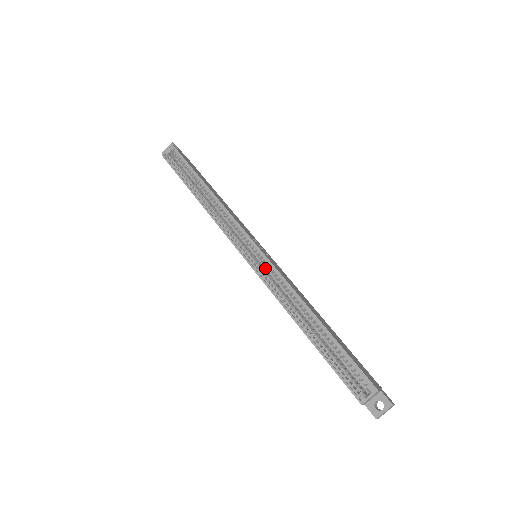
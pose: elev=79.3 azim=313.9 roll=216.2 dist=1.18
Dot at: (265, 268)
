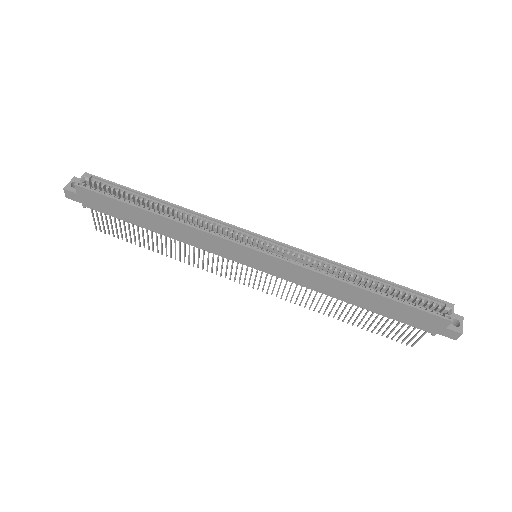
Dot at: occluded
